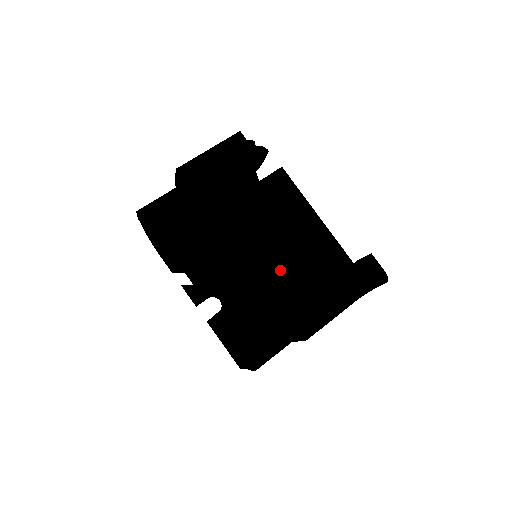
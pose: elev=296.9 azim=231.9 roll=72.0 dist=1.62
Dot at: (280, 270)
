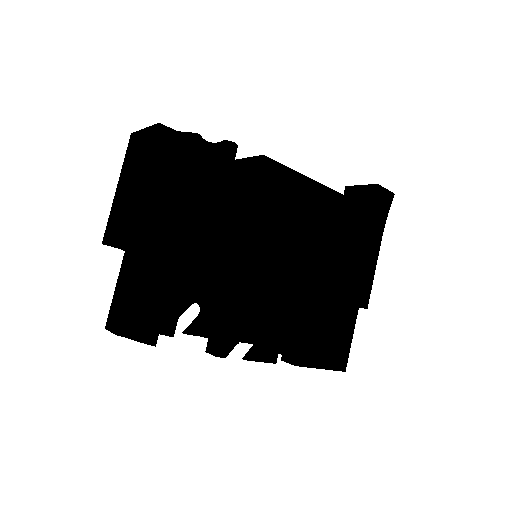
Dot at: (324, 275)
